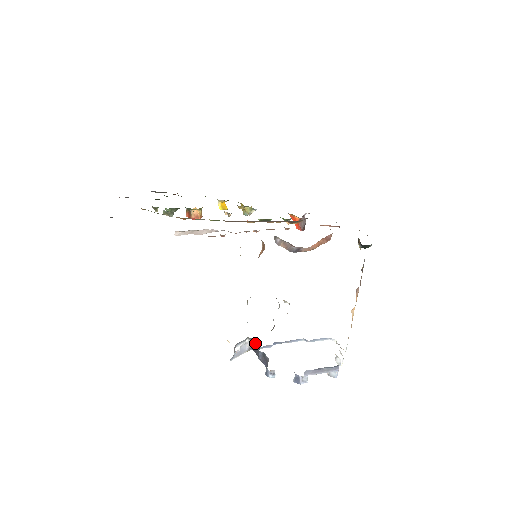
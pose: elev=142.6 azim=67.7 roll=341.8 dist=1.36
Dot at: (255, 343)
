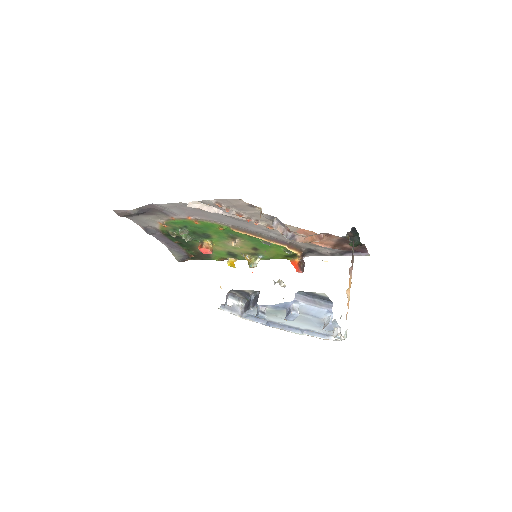
Dot at: (248, 301)
